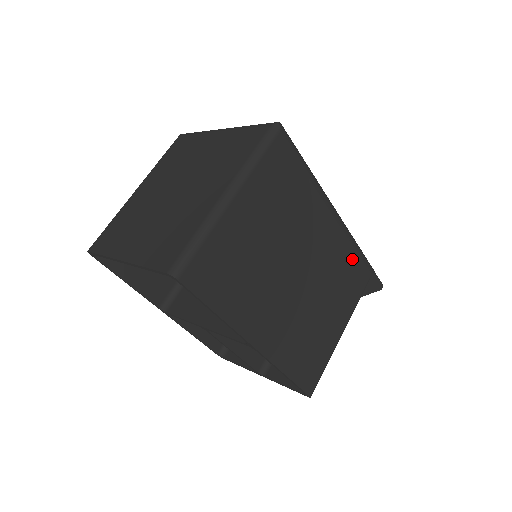
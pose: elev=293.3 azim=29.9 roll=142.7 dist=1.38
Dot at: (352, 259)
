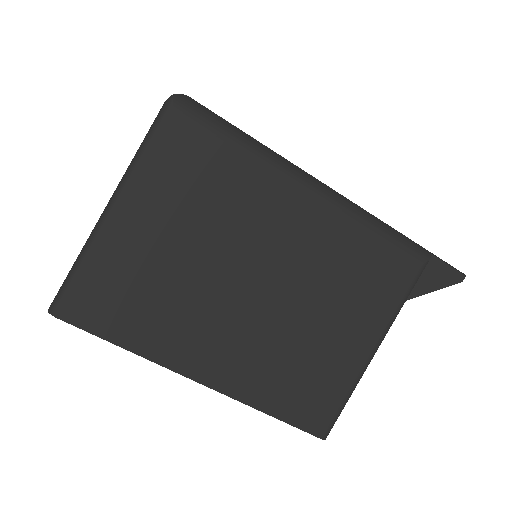
Dot at: (370, 249)
